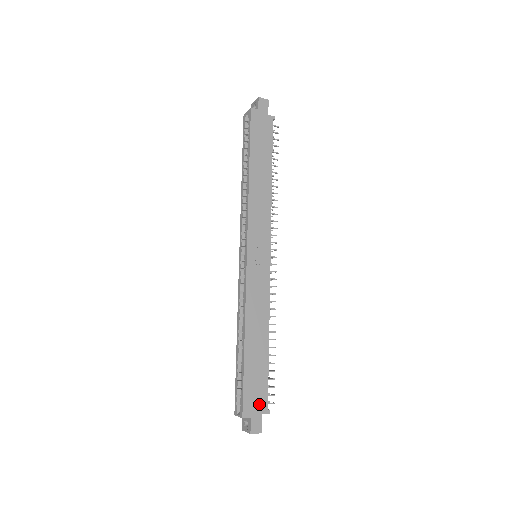
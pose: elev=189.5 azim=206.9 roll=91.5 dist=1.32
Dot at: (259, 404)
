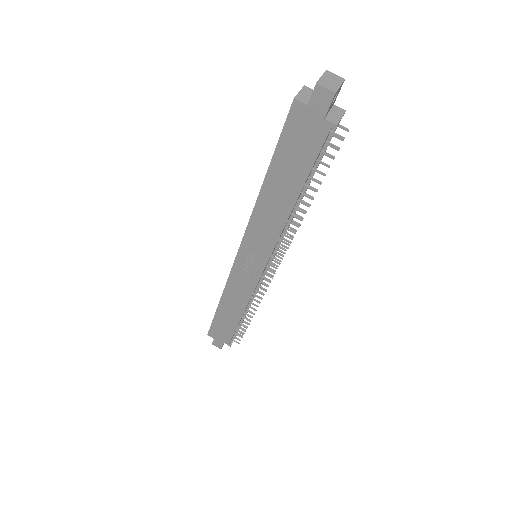
Dot at: (223, 338)
